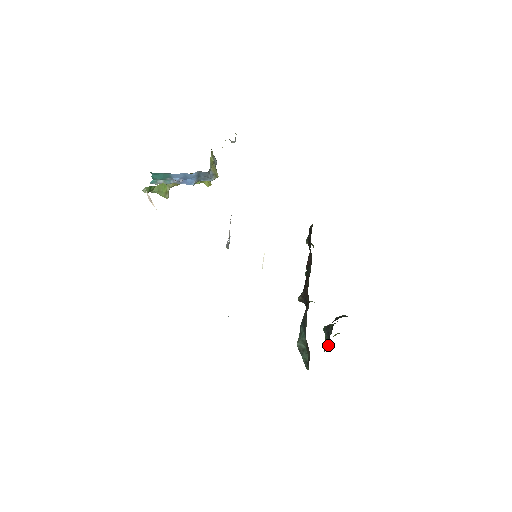
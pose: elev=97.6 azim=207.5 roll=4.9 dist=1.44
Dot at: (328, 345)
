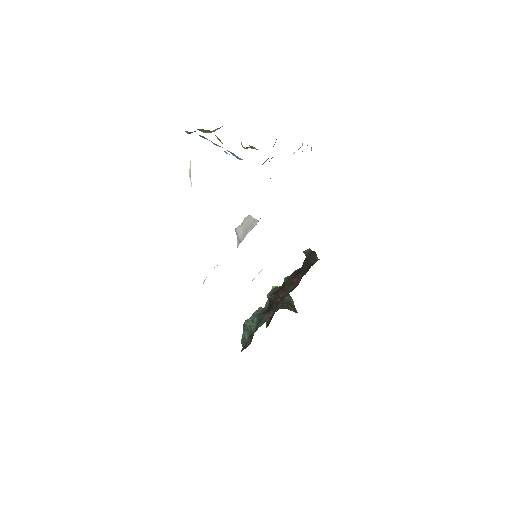
Dot at: occluded
